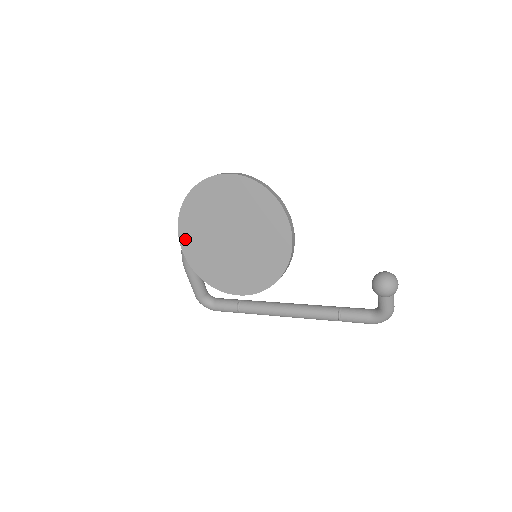
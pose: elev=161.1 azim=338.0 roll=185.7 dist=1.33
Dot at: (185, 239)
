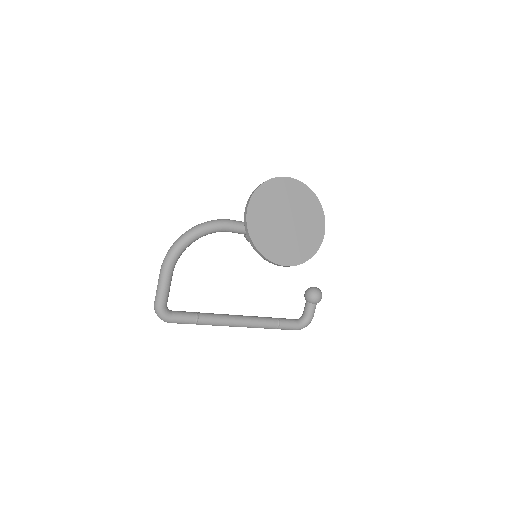
Dot at: (252, 217)
